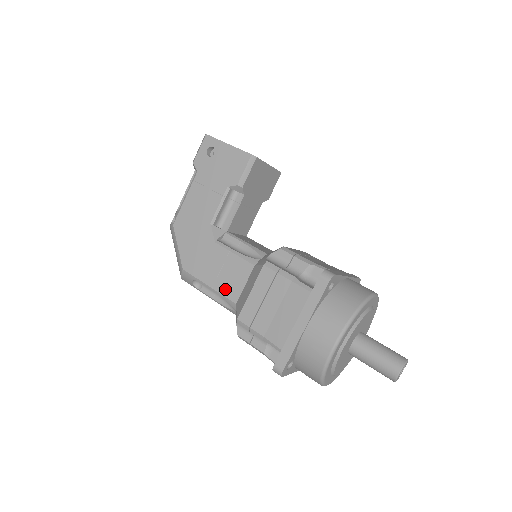
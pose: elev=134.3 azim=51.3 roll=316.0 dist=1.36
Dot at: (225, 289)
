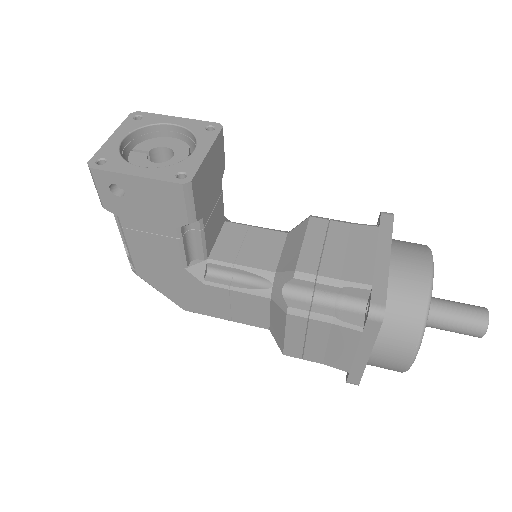
Dot at: (248, 321)
